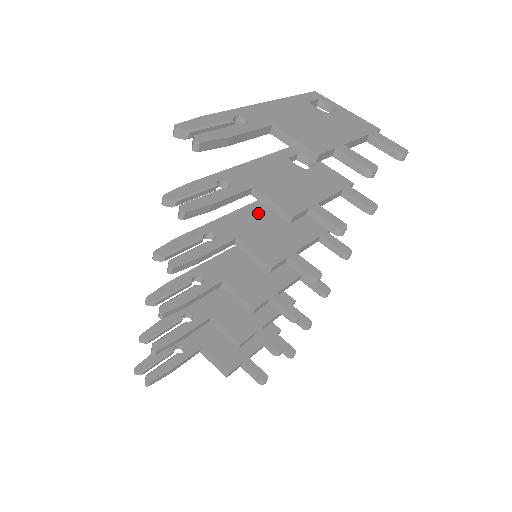
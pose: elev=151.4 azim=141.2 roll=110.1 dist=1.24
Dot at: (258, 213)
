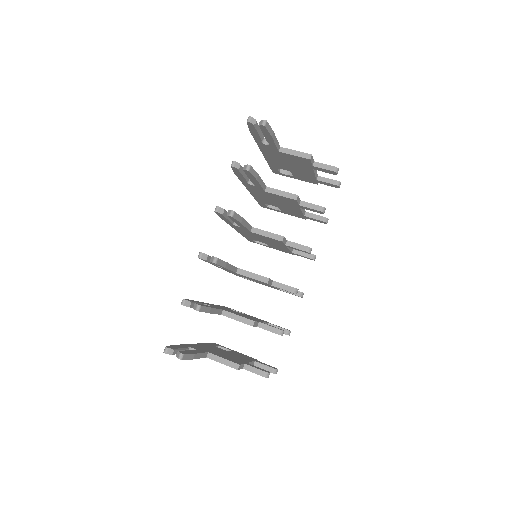
Dot at: occluded
